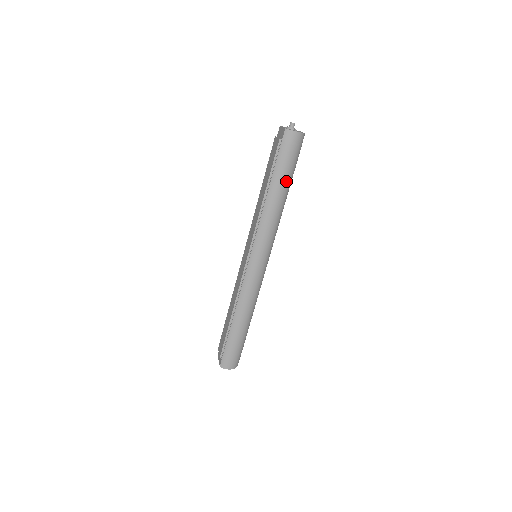
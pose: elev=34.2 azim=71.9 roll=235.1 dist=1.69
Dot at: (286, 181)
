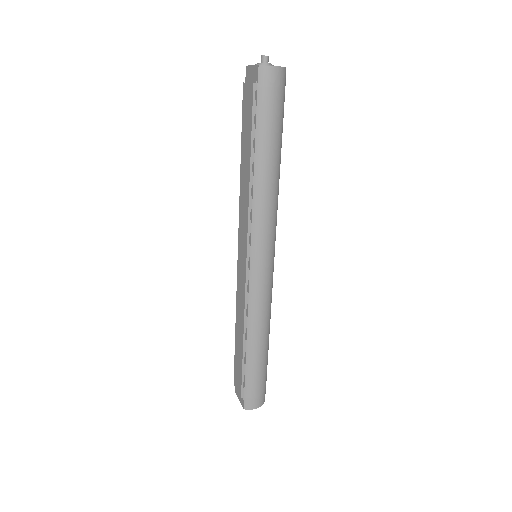
Dot at: (276, 143)
